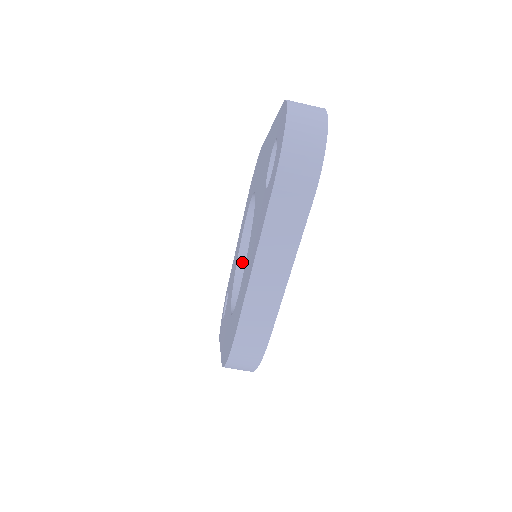
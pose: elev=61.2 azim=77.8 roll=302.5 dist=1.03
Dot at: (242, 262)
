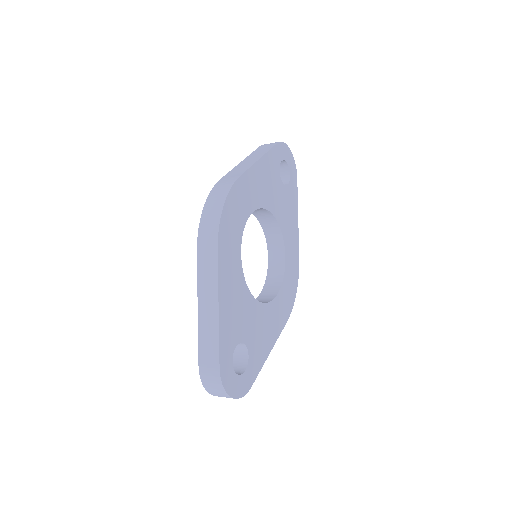
Dot at: (253, 212)
